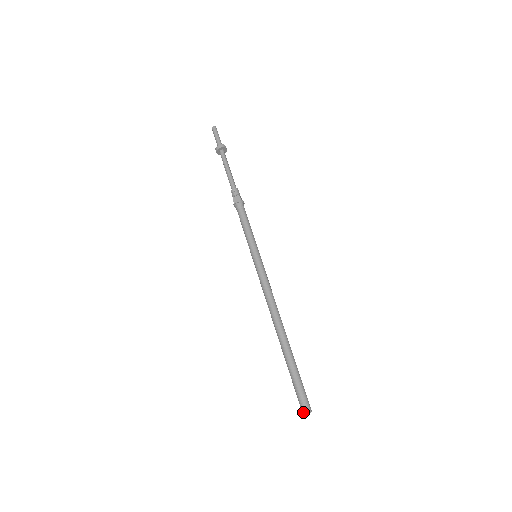
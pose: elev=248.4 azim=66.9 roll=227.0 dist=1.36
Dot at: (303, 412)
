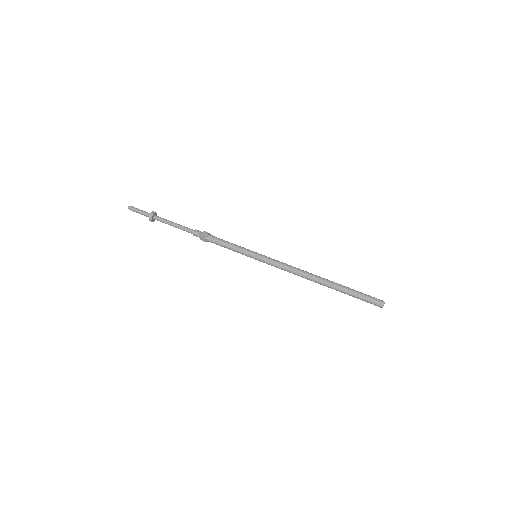
Dot at: occluded
